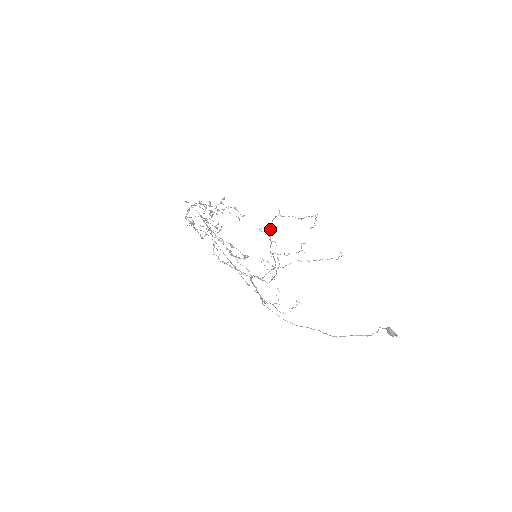
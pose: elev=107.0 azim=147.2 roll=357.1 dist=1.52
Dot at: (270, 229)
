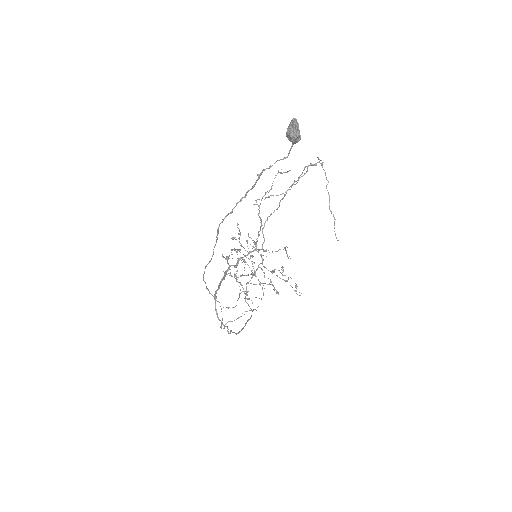
Dot at: (276, 195)
